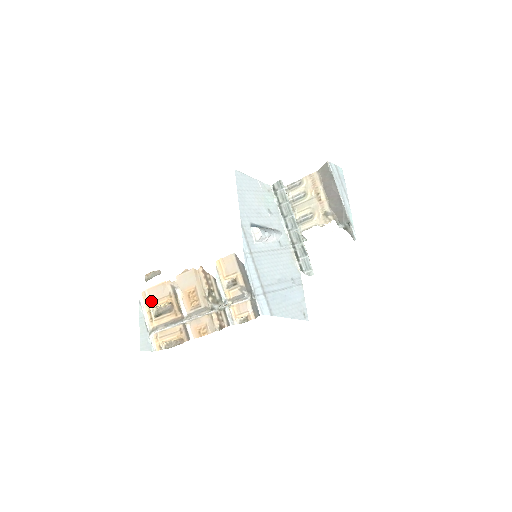
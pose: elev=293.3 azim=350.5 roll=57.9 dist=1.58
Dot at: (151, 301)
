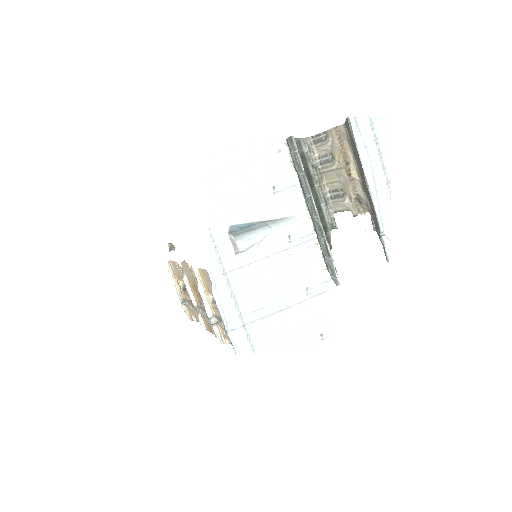
Dot at: (176, 273)
